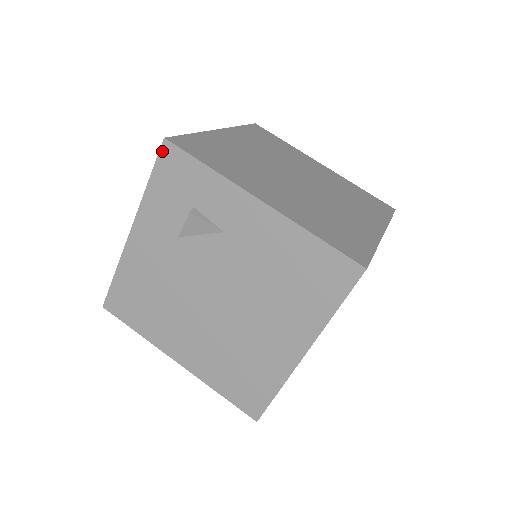
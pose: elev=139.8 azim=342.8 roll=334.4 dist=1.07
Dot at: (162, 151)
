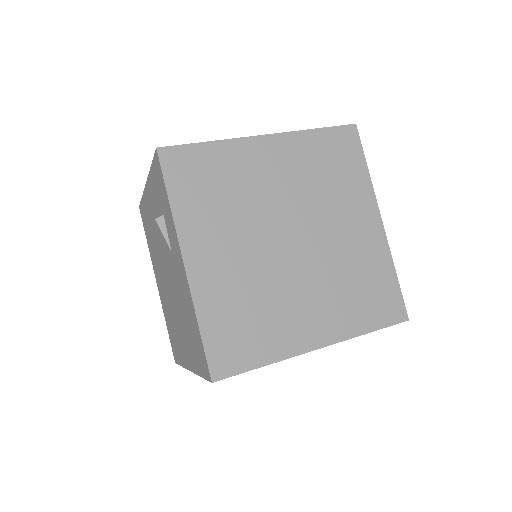
Dot at: (155, 155)
